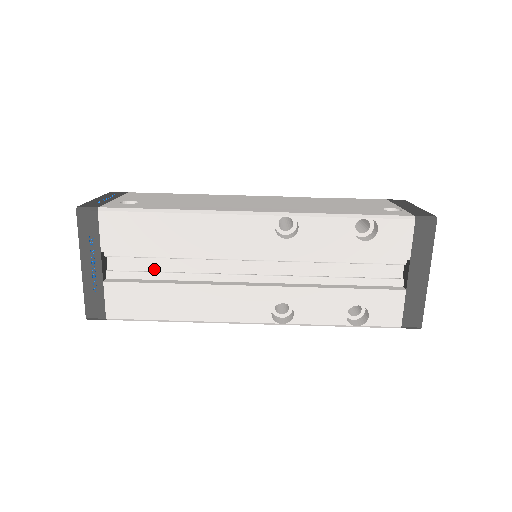
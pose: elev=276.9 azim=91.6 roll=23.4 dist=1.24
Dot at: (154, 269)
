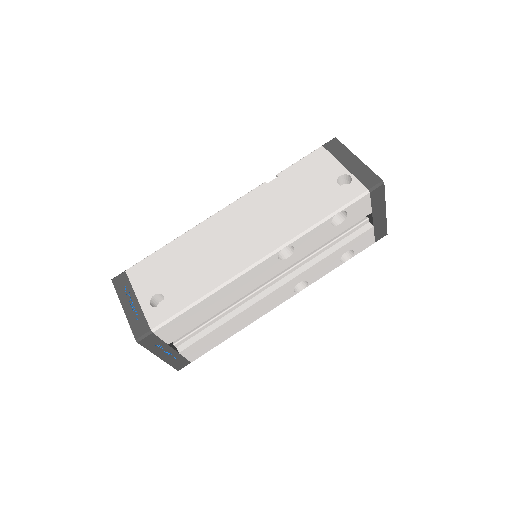
Dot at: occluded
